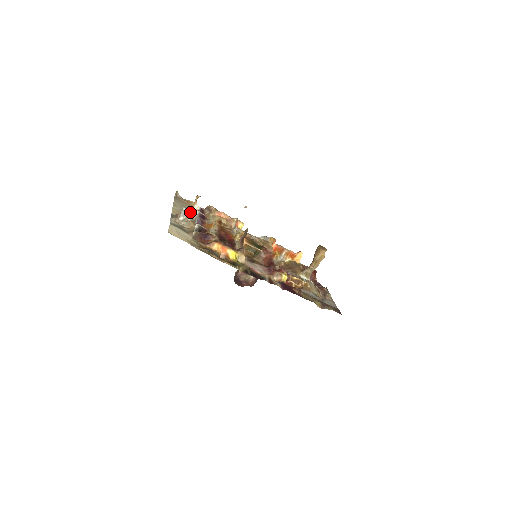
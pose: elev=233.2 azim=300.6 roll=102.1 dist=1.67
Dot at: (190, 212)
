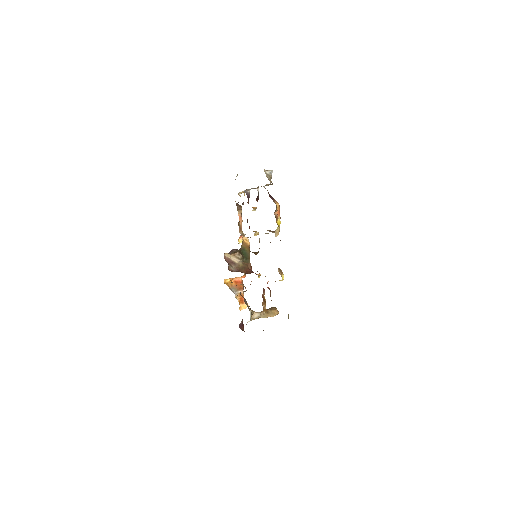
Dot at: occluded
